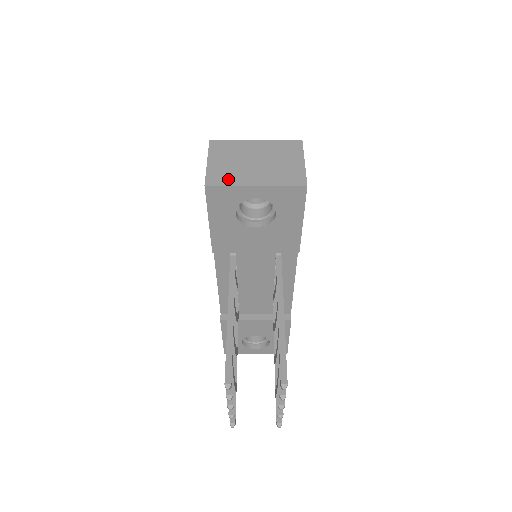
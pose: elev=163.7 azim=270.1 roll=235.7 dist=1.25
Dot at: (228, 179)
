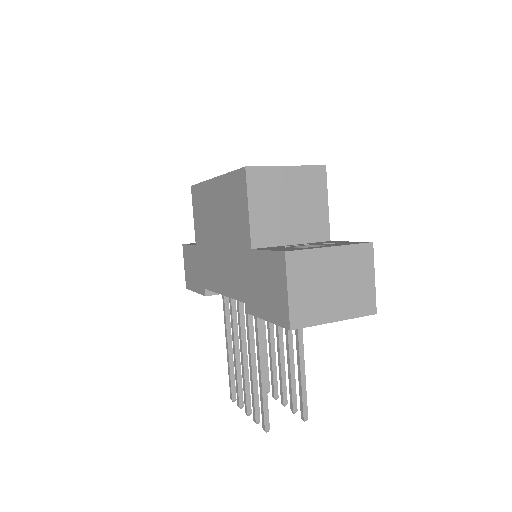
Dot at: (311, 316)
